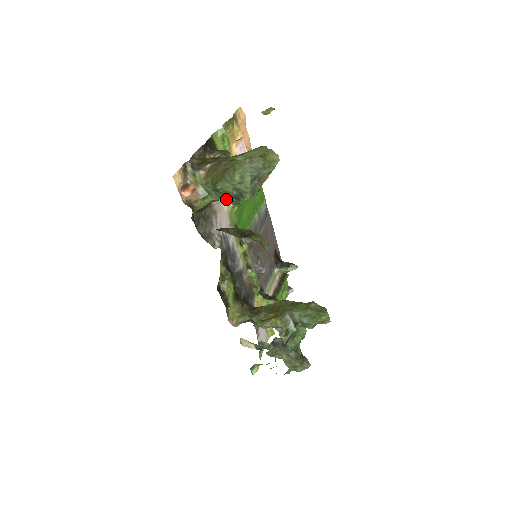
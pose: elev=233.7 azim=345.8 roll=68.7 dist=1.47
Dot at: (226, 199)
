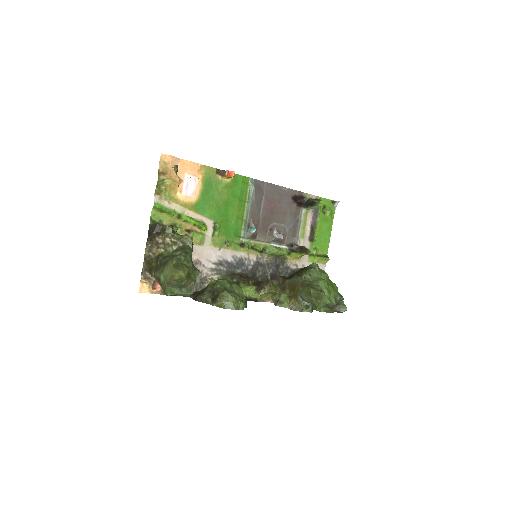
Dot at: occluded
